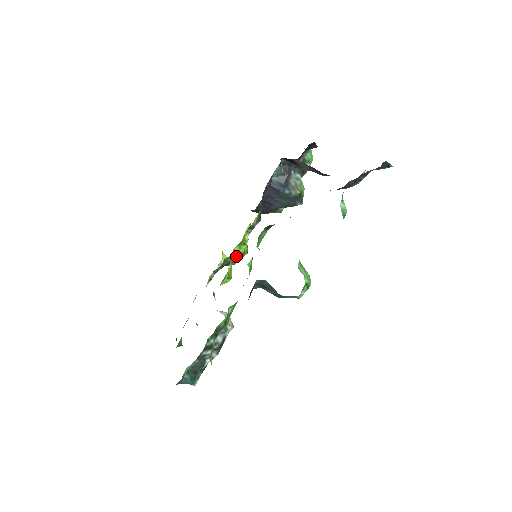
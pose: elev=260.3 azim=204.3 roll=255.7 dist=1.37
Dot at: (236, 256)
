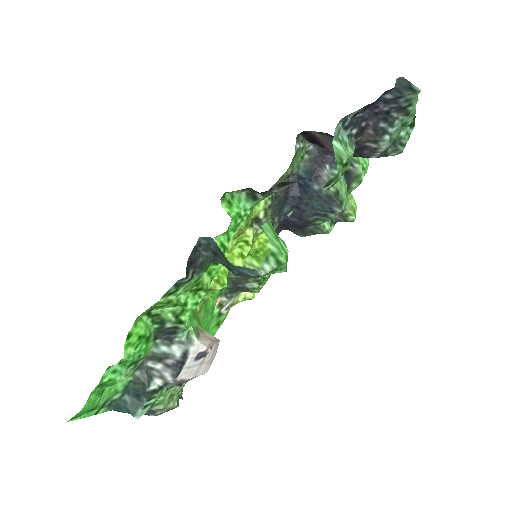
Dot at: (234, 257)
